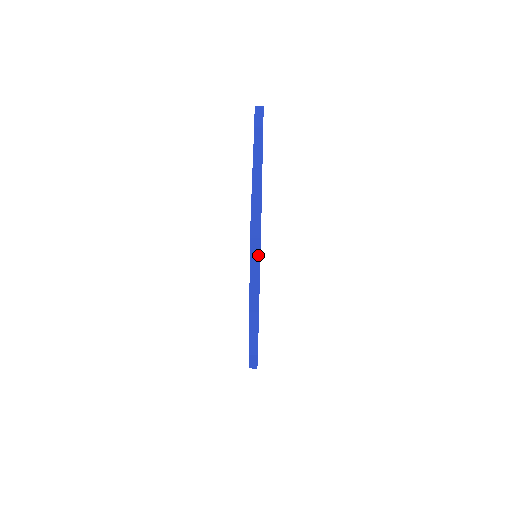
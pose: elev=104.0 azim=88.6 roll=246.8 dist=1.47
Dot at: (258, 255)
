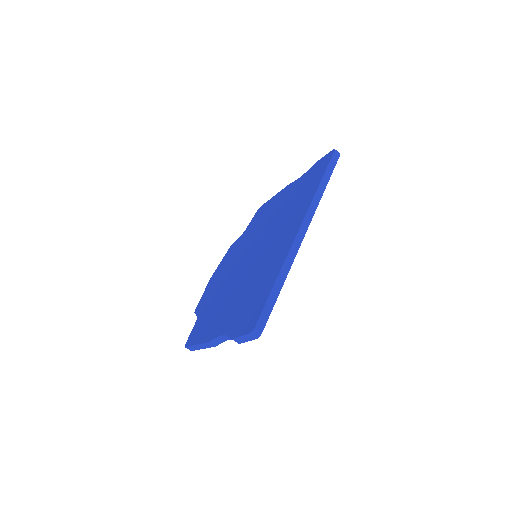
Dot at: occluded
